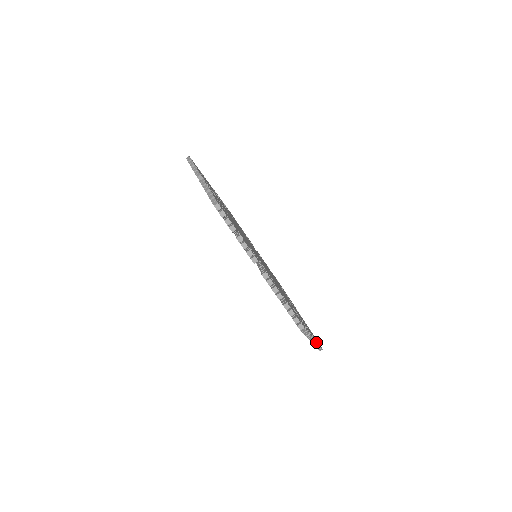
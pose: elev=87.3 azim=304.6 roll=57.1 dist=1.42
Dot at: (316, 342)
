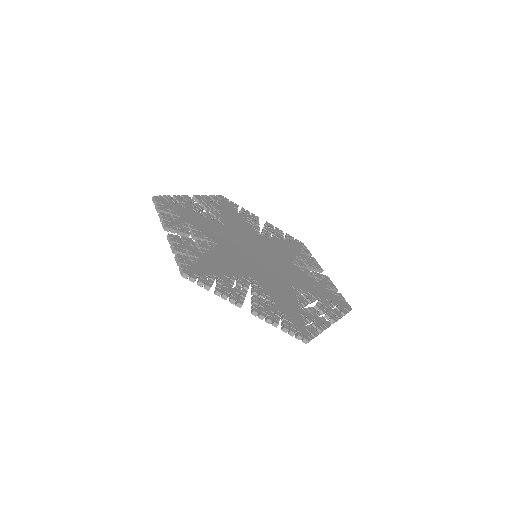
Dot at: (337, 320)
